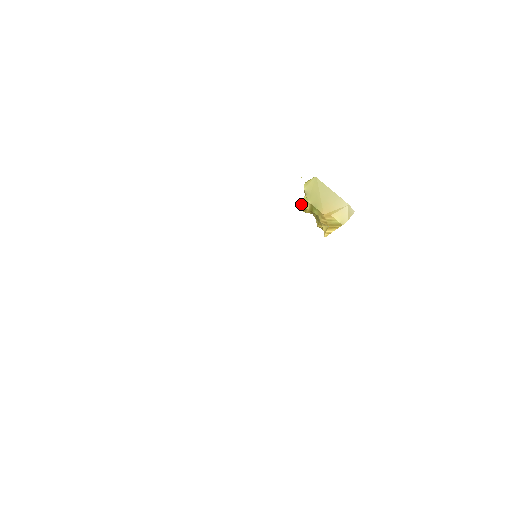
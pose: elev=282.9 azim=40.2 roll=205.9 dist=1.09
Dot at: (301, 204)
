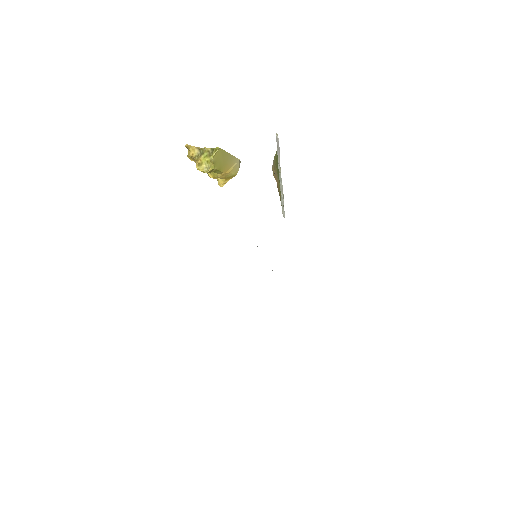
Dot at: (209, 172)
